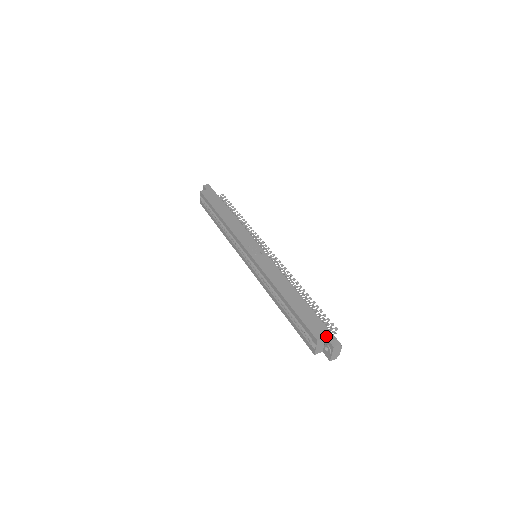
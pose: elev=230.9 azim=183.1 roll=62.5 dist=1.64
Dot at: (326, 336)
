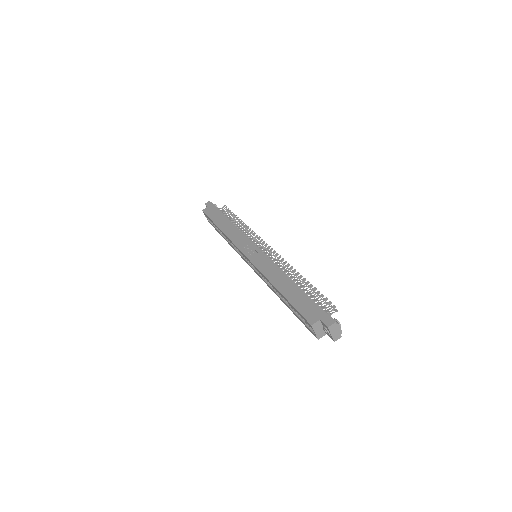
Dot at: (320, 318)
